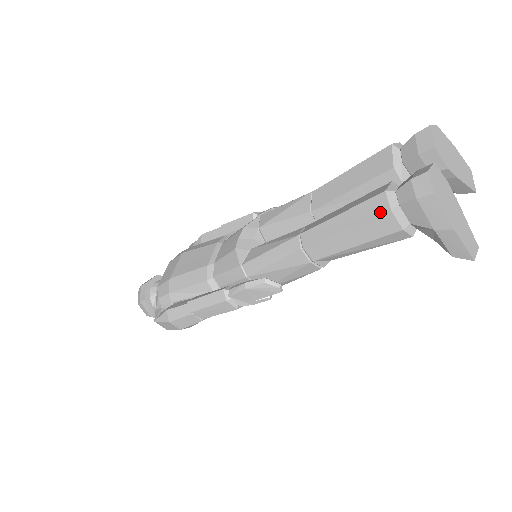
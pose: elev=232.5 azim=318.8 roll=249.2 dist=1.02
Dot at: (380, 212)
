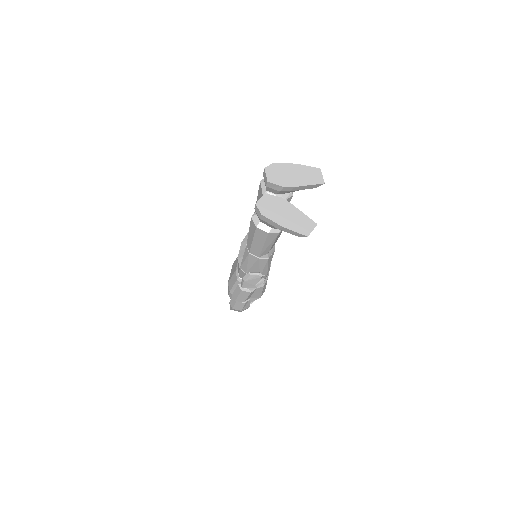
Dot at: (255, 228)
